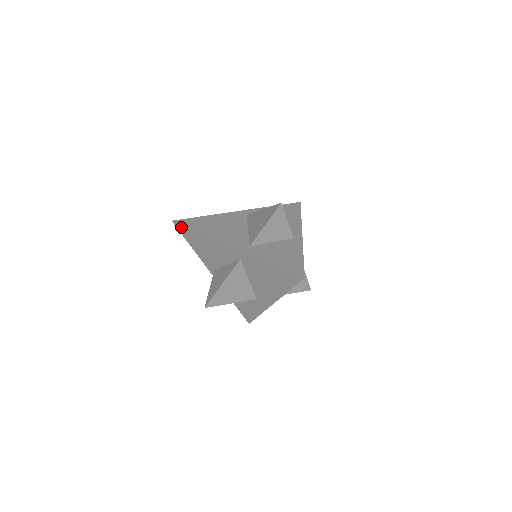
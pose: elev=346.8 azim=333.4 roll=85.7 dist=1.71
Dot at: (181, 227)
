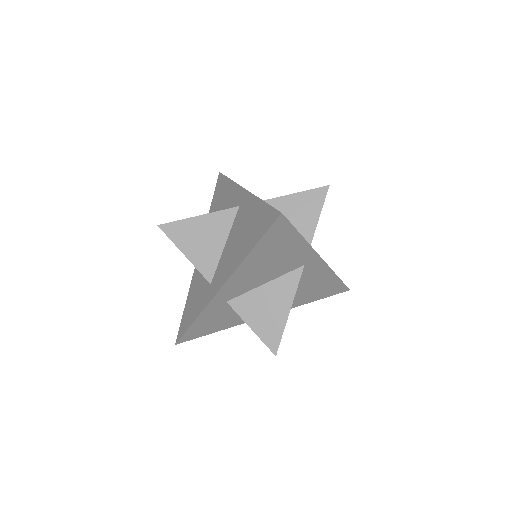
Dot at: (221, 178)
